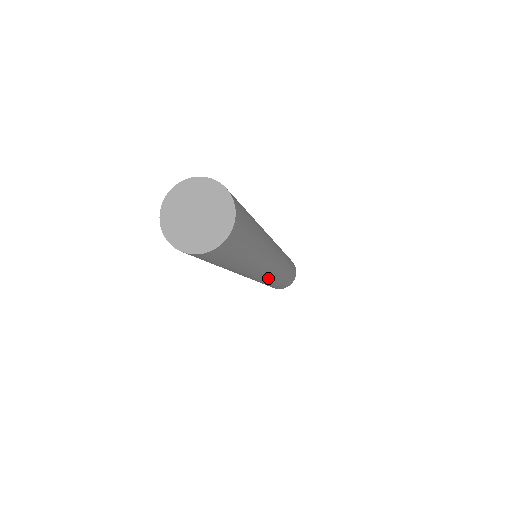
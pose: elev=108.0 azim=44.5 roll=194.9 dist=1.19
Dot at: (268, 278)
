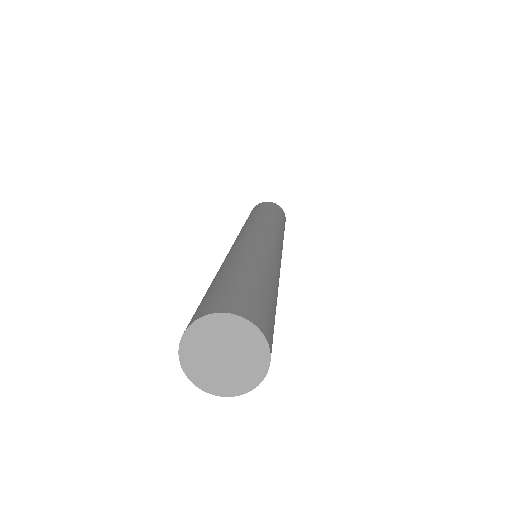
Dot at: occluded
